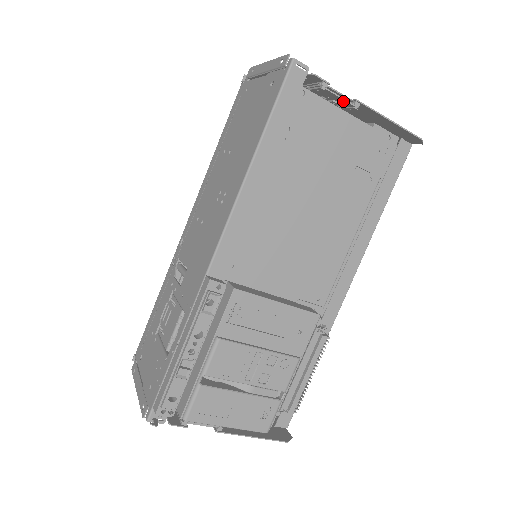
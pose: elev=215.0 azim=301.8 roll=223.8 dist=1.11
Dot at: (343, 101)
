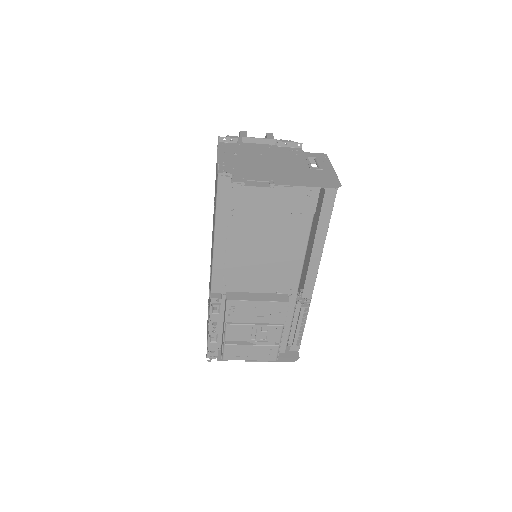
Dot at: (262, 186)
